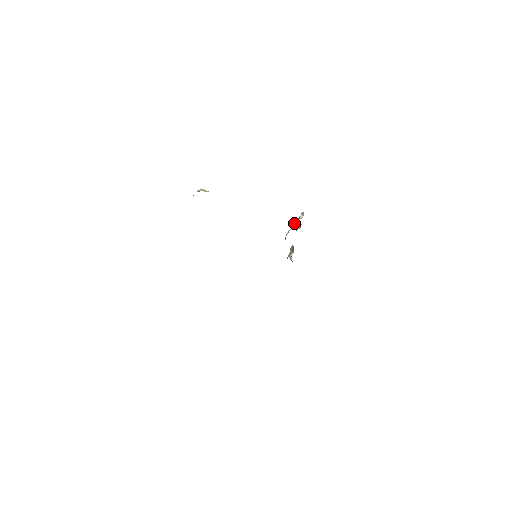
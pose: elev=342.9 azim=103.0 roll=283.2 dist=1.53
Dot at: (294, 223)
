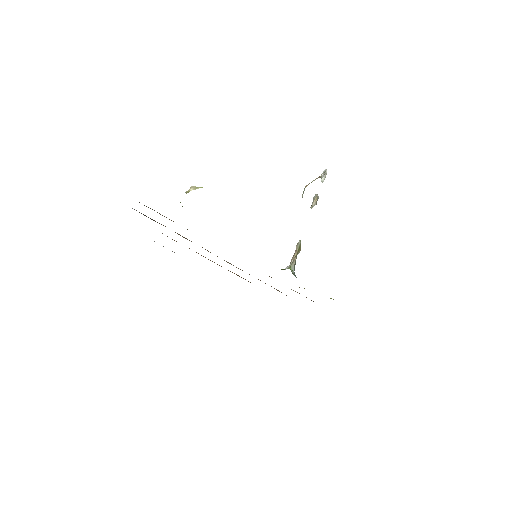
Dot at: occluded
